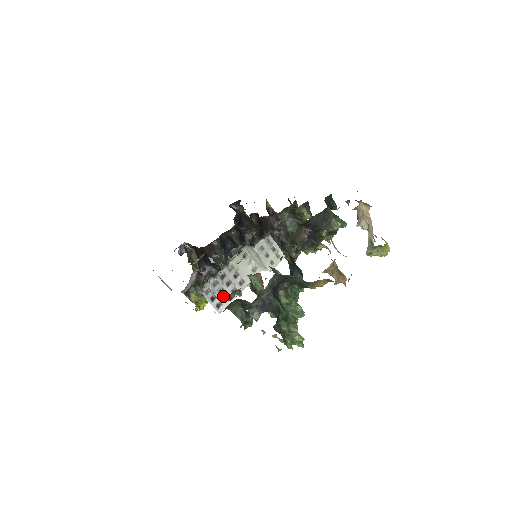
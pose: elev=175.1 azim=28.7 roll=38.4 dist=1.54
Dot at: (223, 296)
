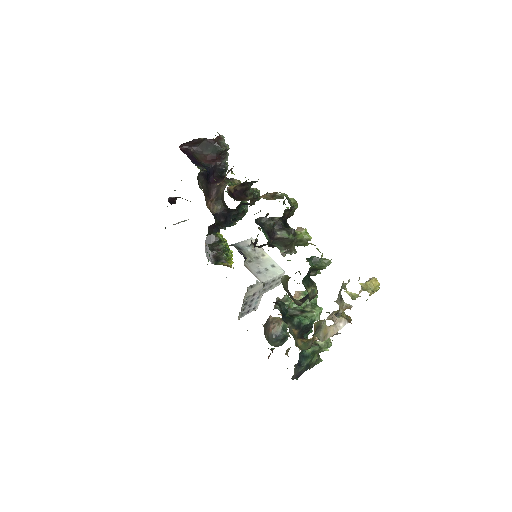
Dot at: (253, 305)
